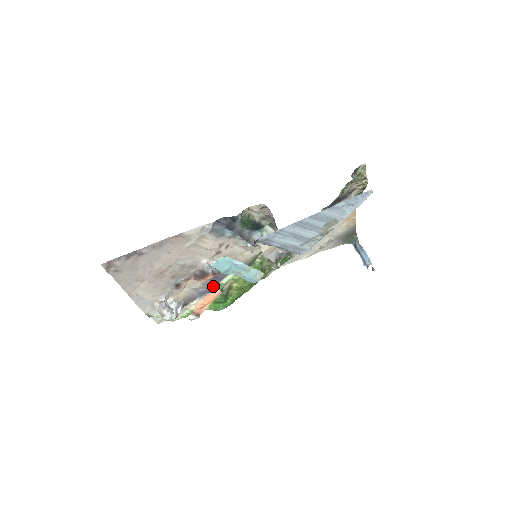
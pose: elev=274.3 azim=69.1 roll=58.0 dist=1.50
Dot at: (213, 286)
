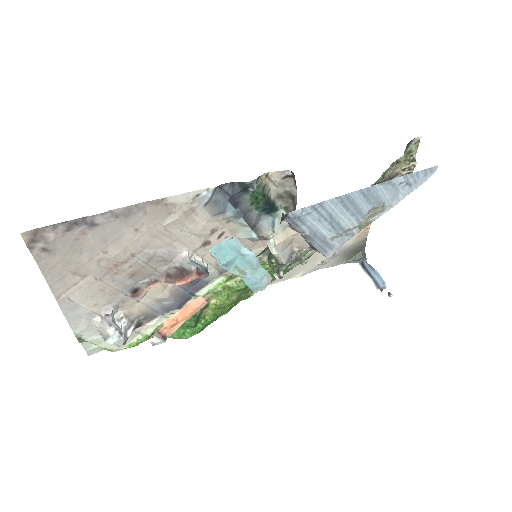
Dot at: (185, 299)
